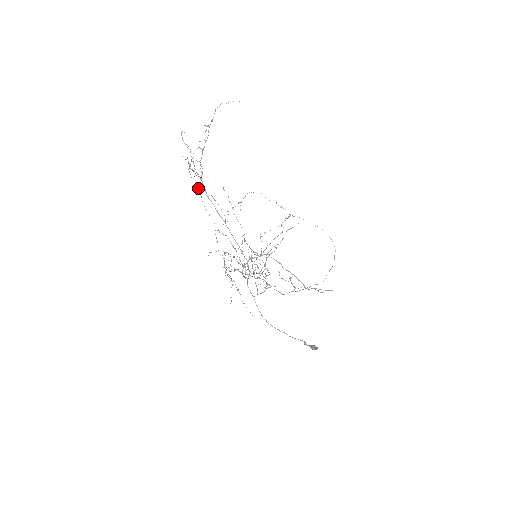
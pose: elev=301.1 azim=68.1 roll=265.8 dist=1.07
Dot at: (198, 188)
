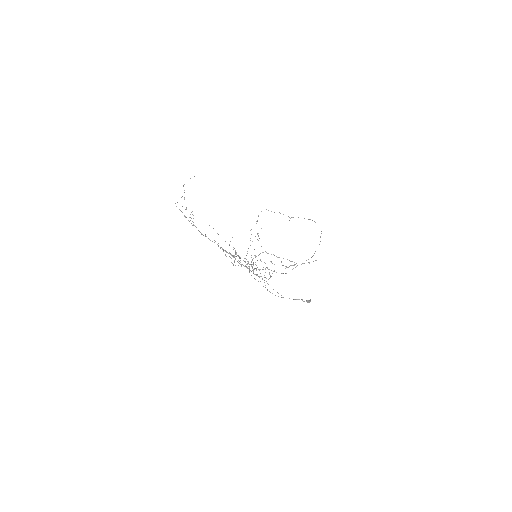
Dot at: occluded
